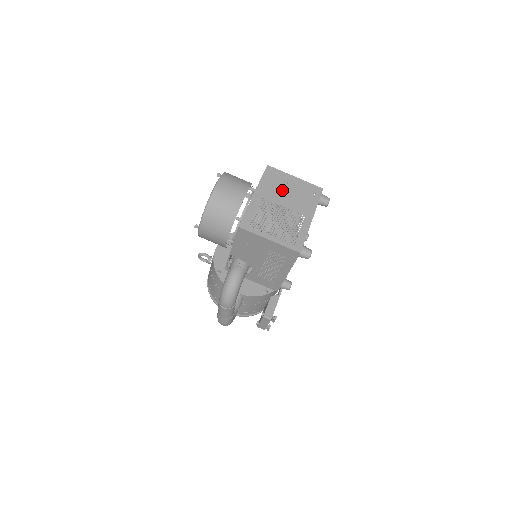
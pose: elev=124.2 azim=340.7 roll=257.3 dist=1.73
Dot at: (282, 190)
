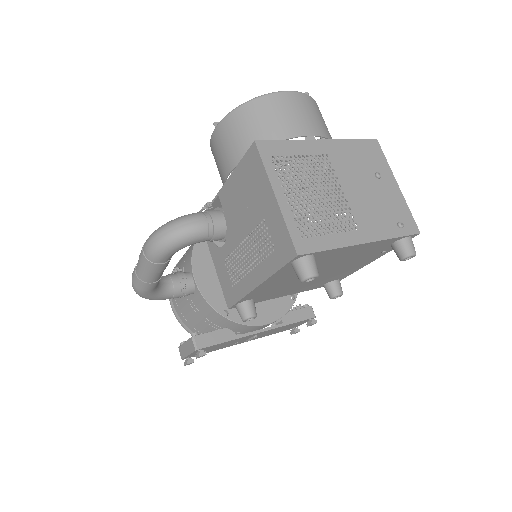
Dot at: (363, 175)
